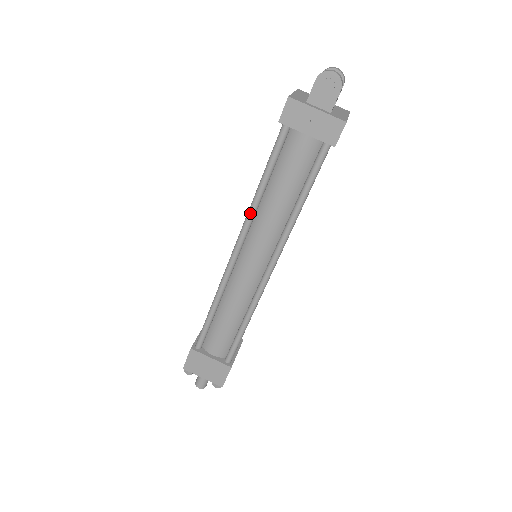
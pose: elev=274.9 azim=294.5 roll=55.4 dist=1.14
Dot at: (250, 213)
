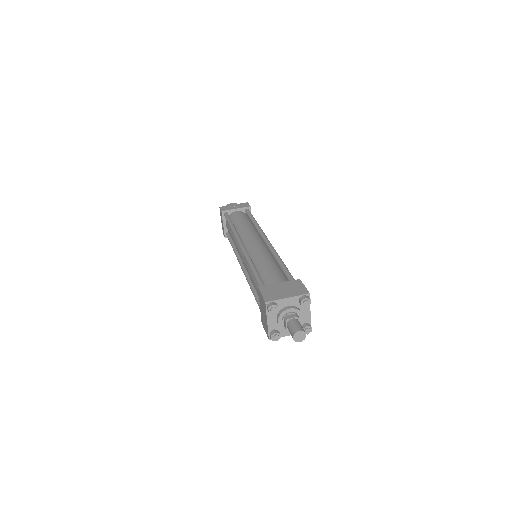
Dot at: (234, 231)
